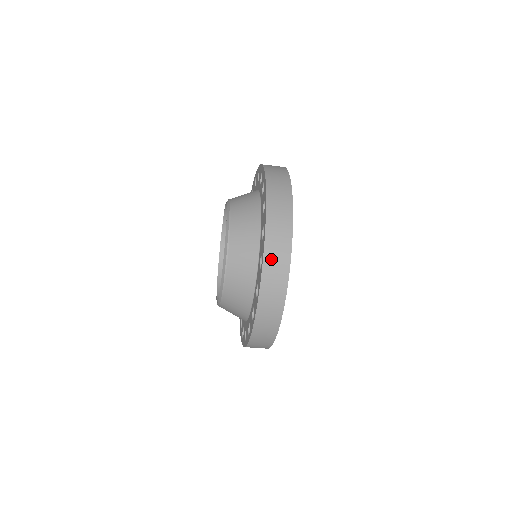
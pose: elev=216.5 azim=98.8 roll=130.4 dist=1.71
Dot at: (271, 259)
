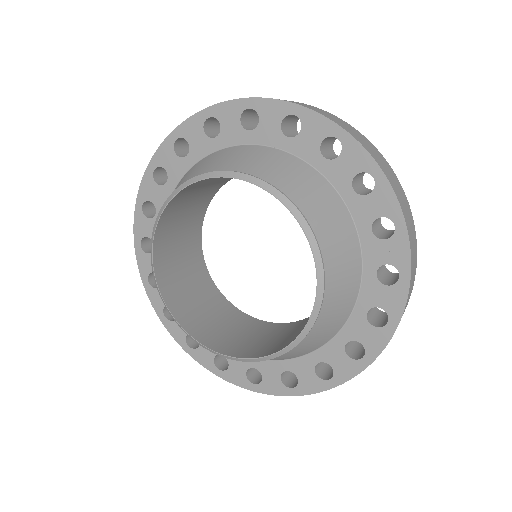
Dot at: occluded
